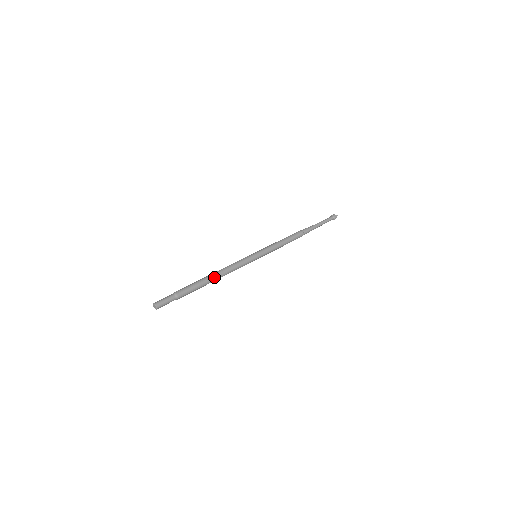
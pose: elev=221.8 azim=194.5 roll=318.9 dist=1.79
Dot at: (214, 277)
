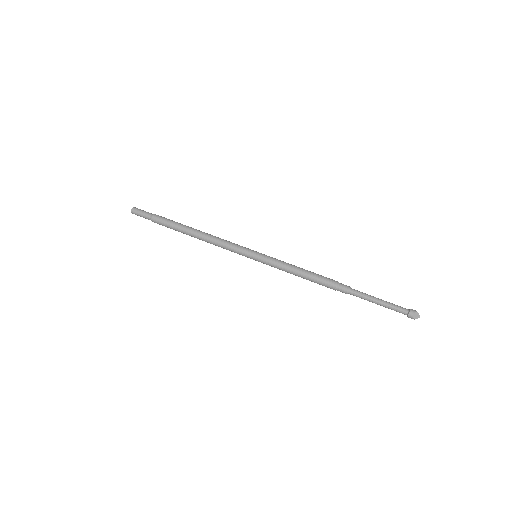
Dot at: (196, 230)
